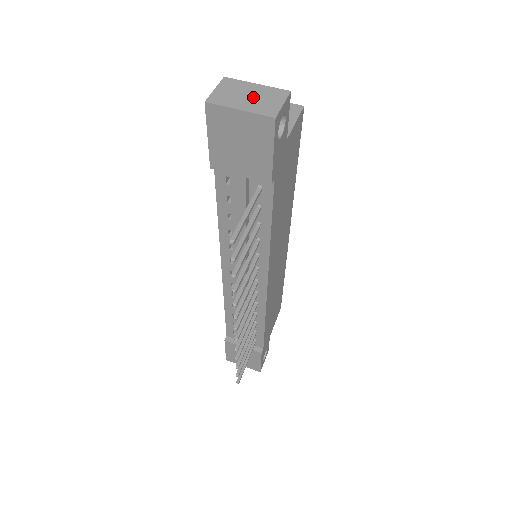
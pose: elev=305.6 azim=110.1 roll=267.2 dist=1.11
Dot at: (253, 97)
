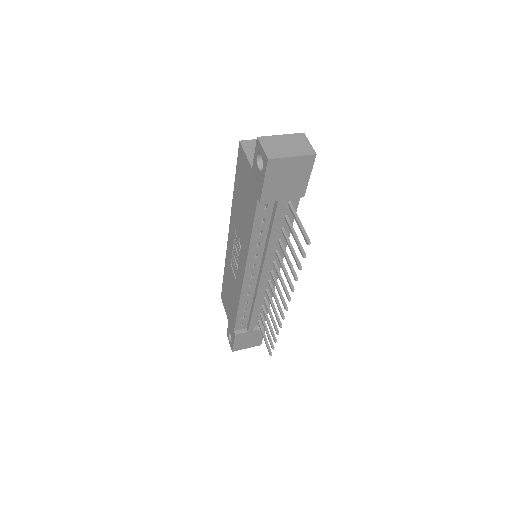
Dot at: (290, 145)
